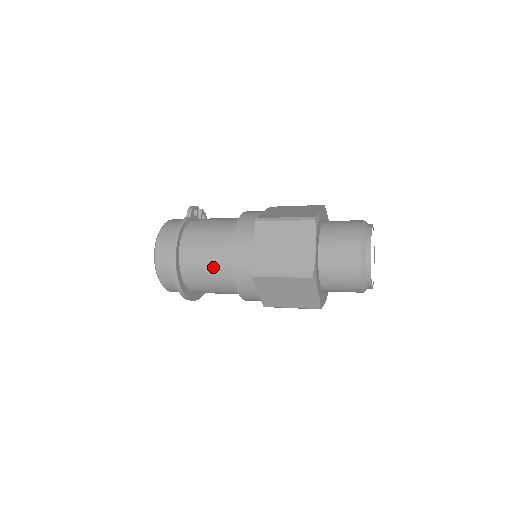
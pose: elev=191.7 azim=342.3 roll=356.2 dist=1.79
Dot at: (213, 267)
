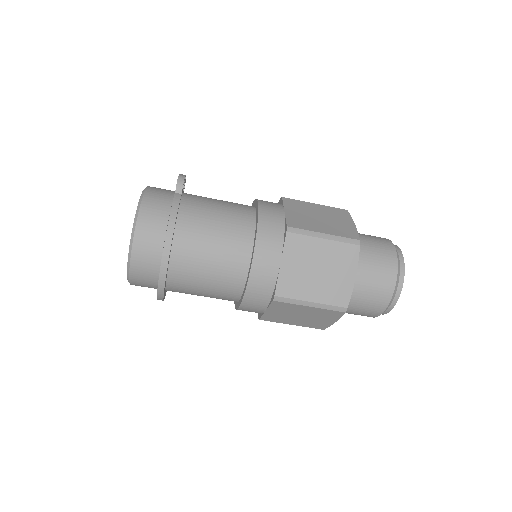
Dot at: (217, 276)
